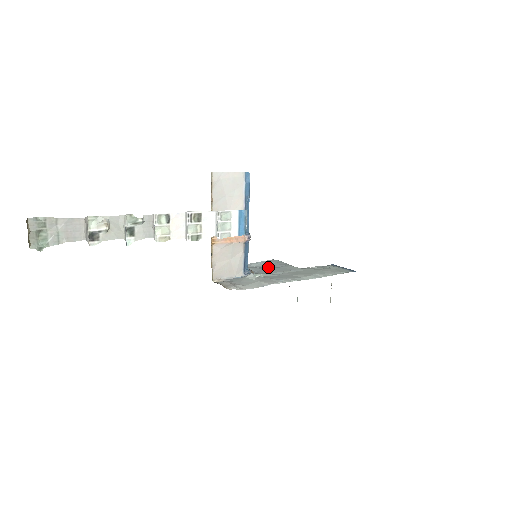
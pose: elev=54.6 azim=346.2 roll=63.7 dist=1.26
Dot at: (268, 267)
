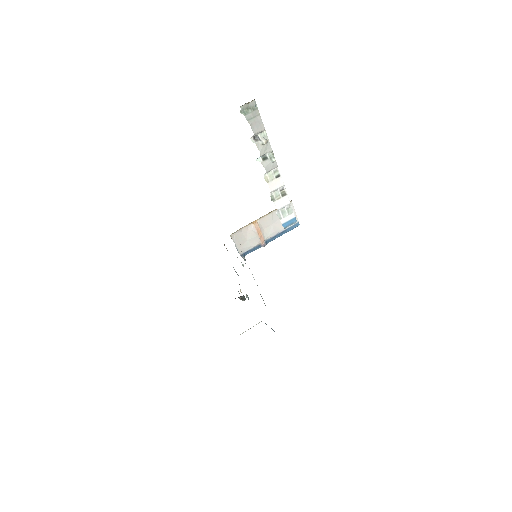
Dot at: occluded
